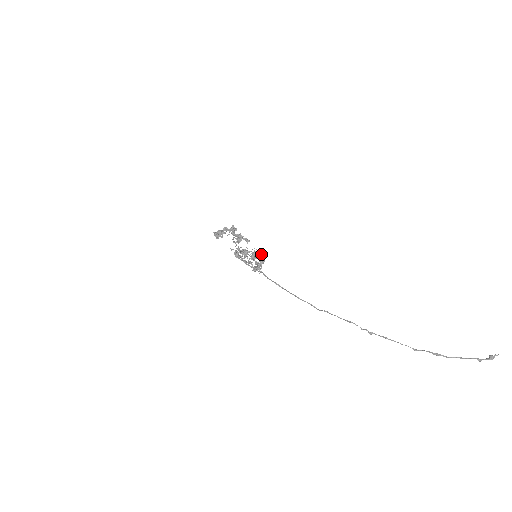
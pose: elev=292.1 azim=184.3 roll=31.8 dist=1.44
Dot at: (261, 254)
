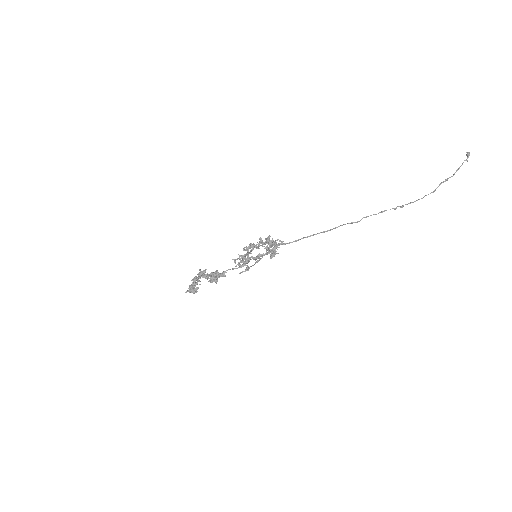
Dot at: (266, 238)
